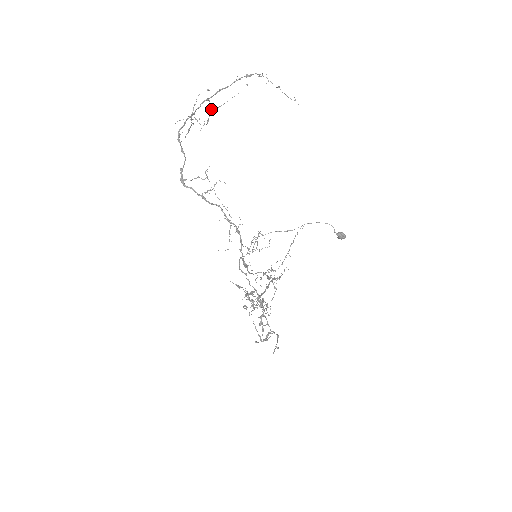
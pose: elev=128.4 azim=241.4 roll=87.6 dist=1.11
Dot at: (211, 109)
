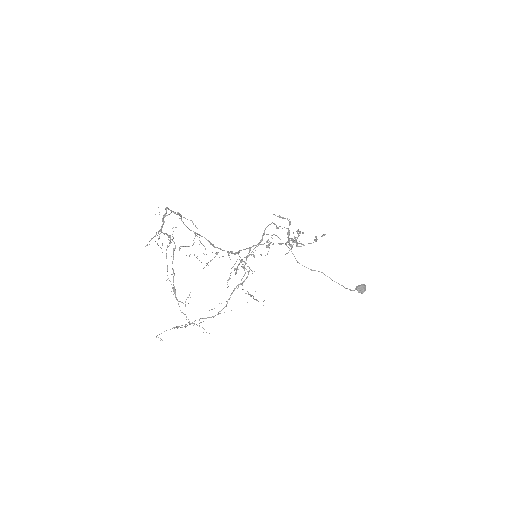
Dot at: occluded
